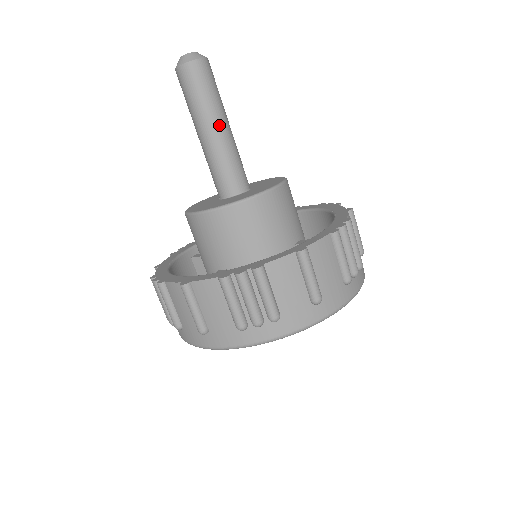
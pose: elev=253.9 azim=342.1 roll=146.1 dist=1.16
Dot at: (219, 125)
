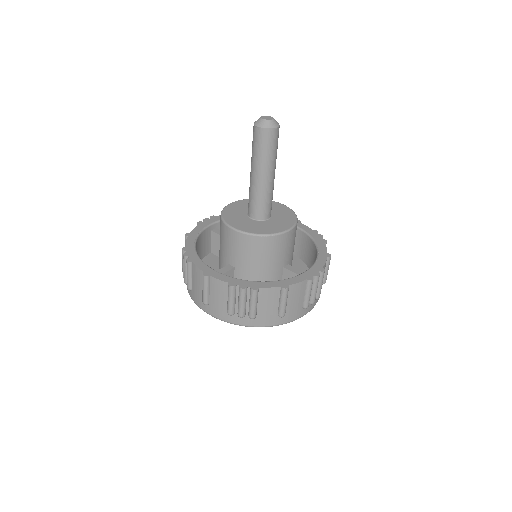
Dot at: (268, 174)
